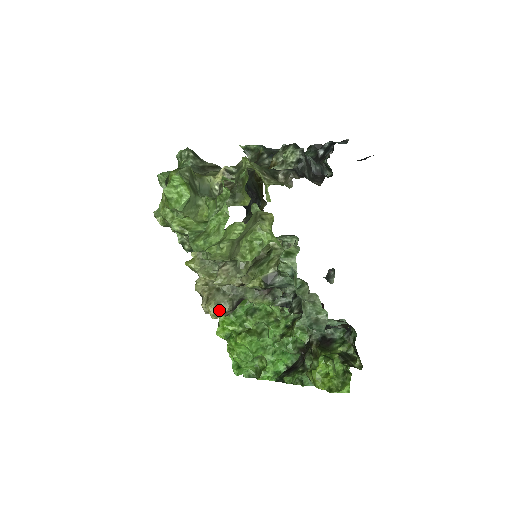
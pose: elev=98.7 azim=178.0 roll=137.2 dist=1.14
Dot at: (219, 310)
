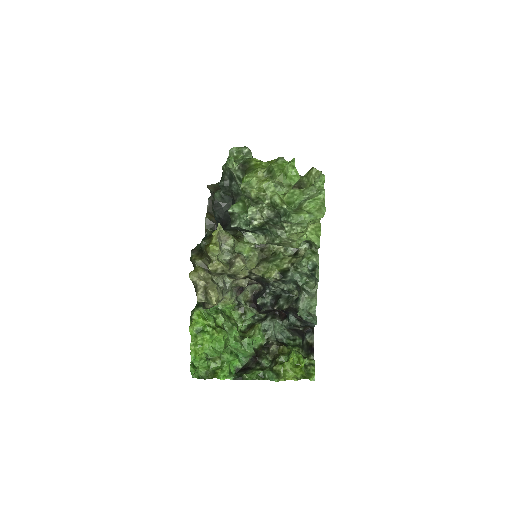
Dot at: occluded
